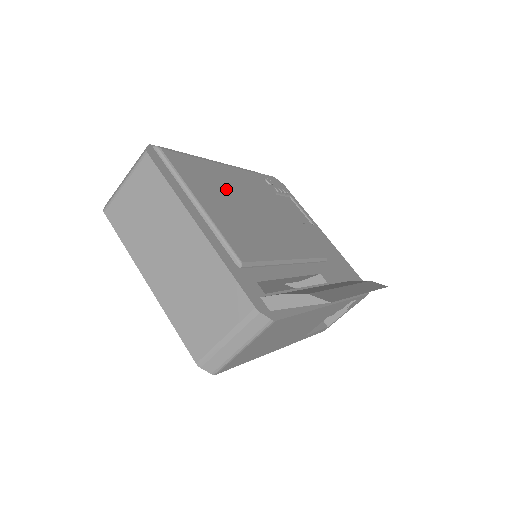
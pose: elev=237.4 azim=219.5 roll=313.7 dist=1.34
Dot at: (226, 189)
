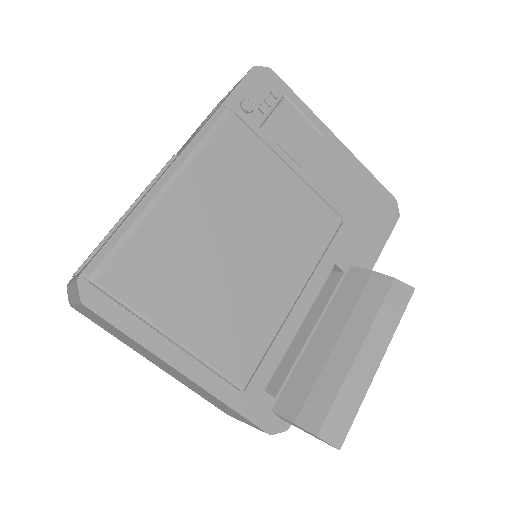
Dot at: (196, 249)
